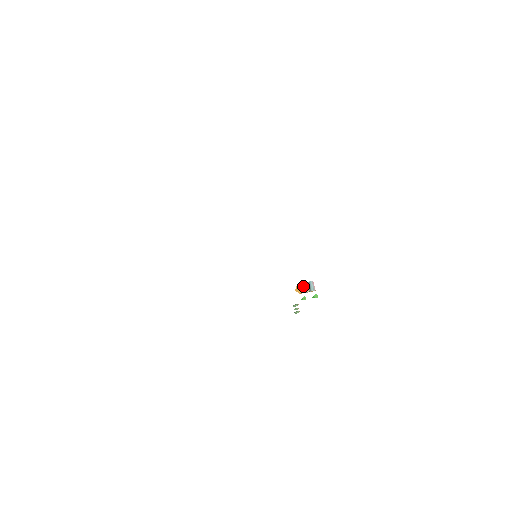
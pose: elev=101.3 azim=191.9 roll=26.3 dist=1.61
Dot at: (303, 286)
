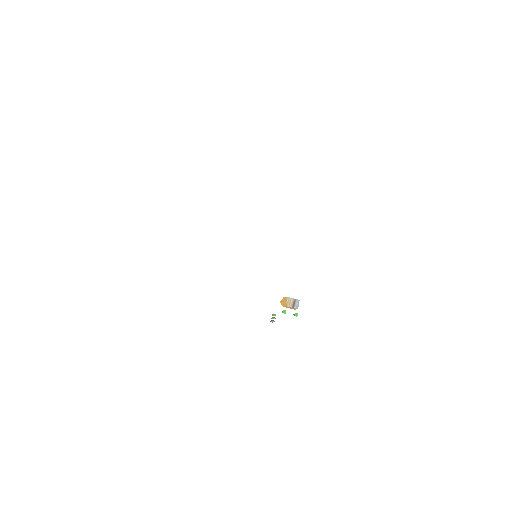
Dot at: (288, 300)
